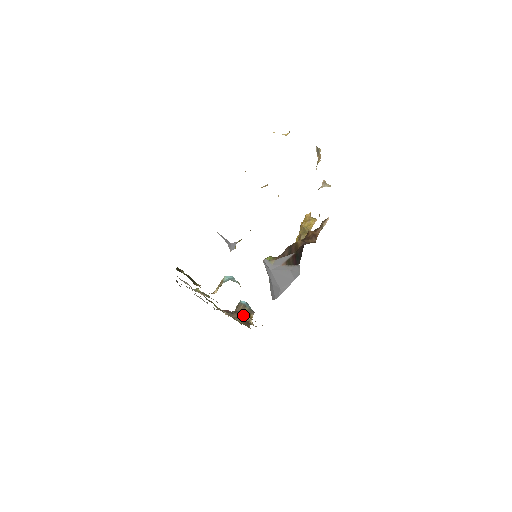
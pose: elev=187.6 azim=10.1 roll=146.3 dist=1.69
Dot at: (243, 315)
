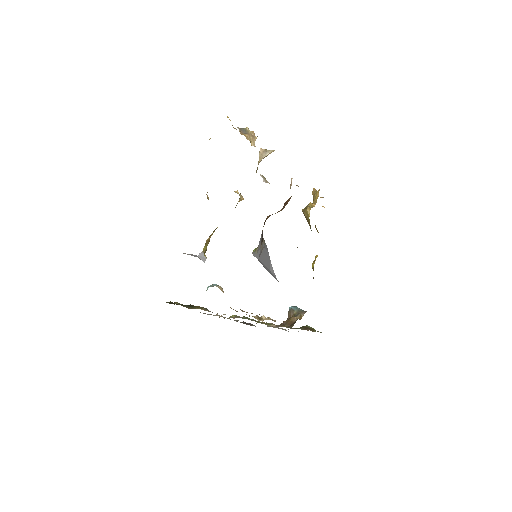
Dot at: (291, 319)
